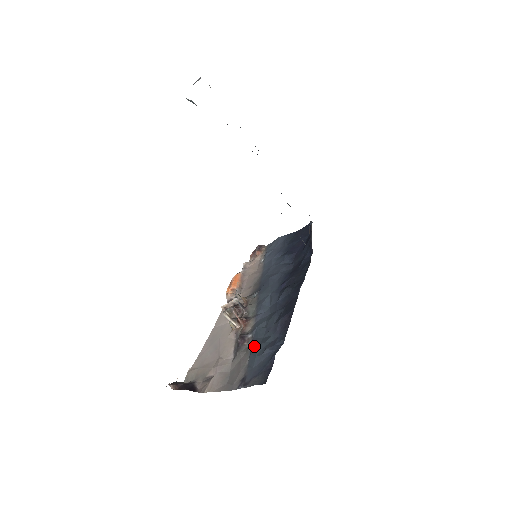
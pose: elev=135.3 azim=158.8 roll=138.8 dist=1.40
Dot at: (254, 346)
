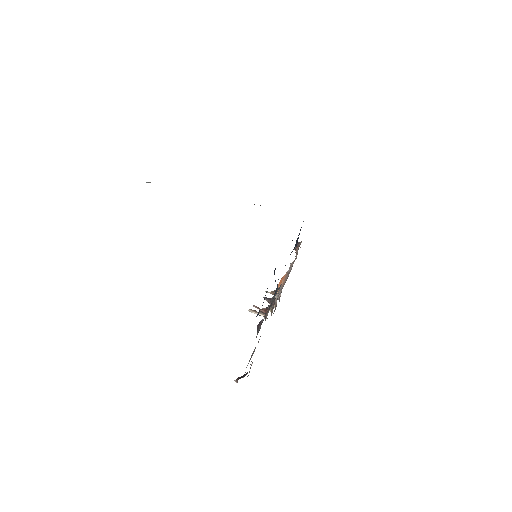
Dot at: occluded
